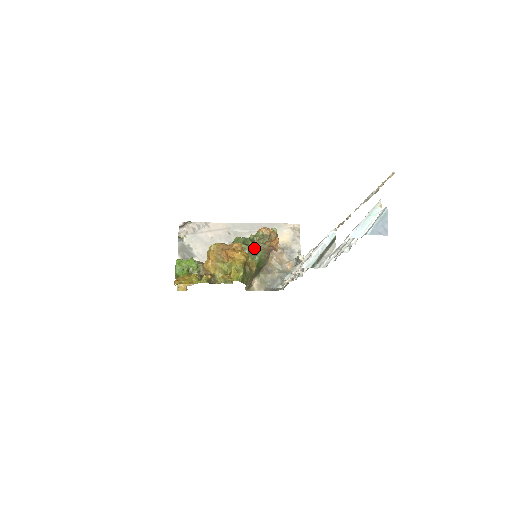
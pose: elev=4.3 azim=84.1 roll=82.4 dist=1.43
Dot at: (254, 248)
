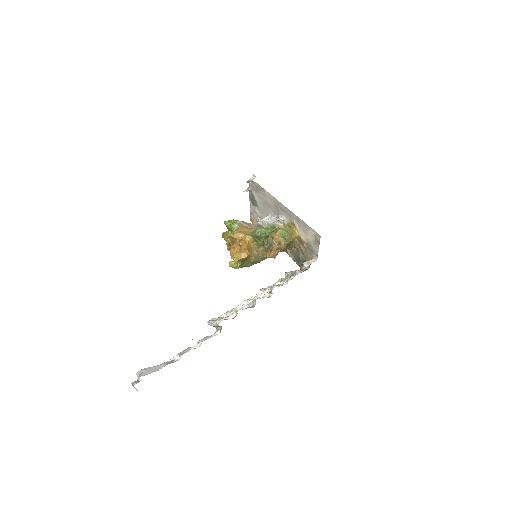
Dot at: occluded
